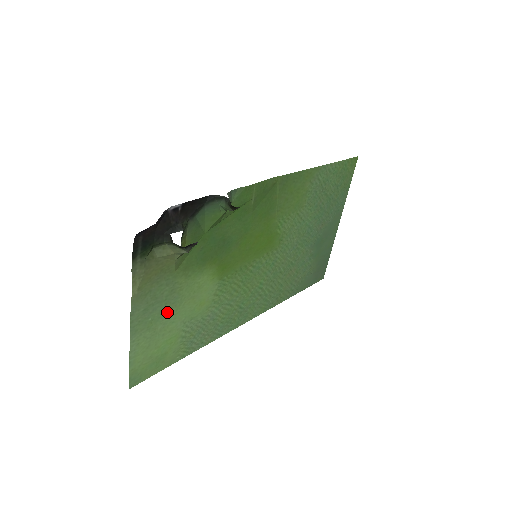
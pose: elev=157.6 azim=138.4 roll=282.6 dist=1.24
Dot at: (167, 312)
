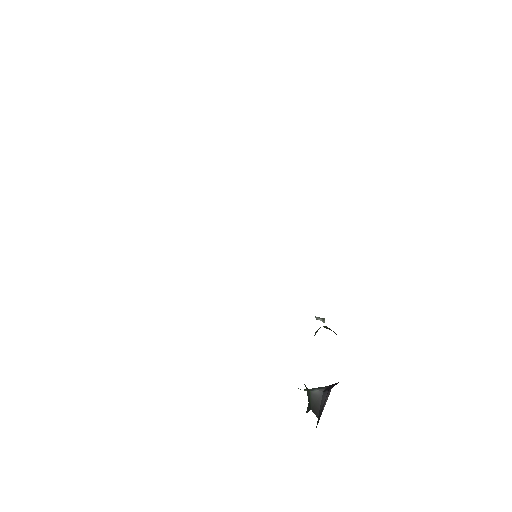
Dot at: occluded
